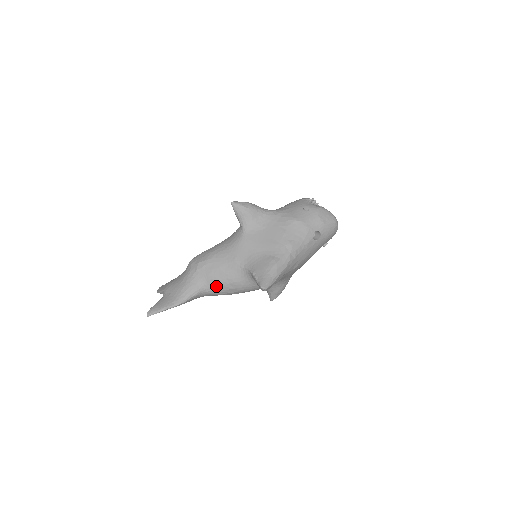
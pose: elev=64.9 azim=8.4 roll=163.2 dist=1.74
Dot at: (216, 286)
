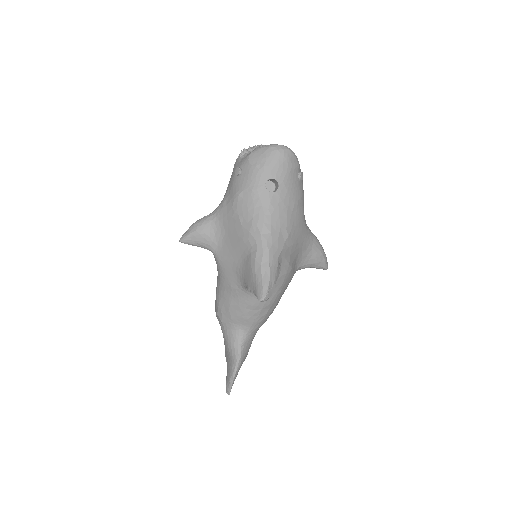
Dot at: (247, 321)
